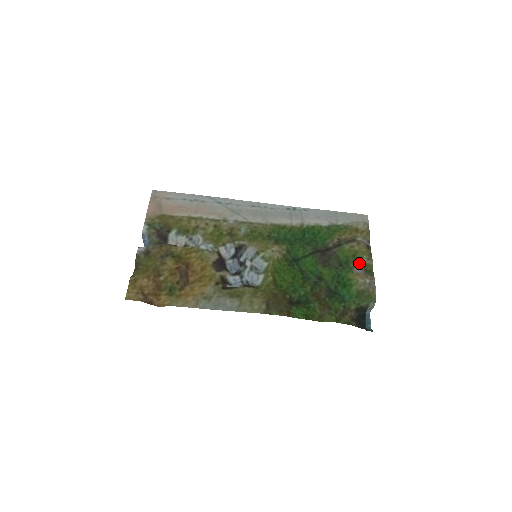
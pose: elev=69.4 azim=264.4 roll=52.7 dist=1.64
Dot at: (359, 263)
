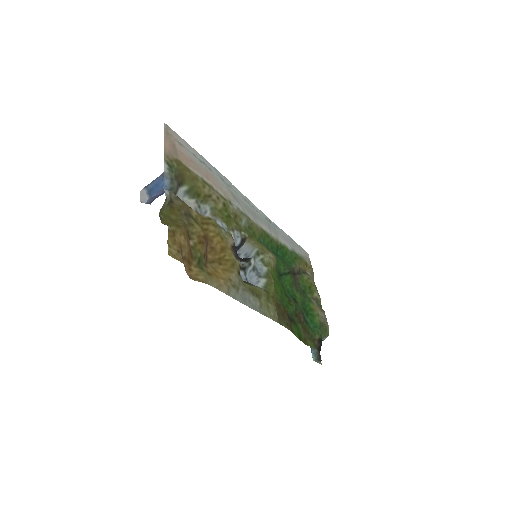
Dot at: (313, 296)
